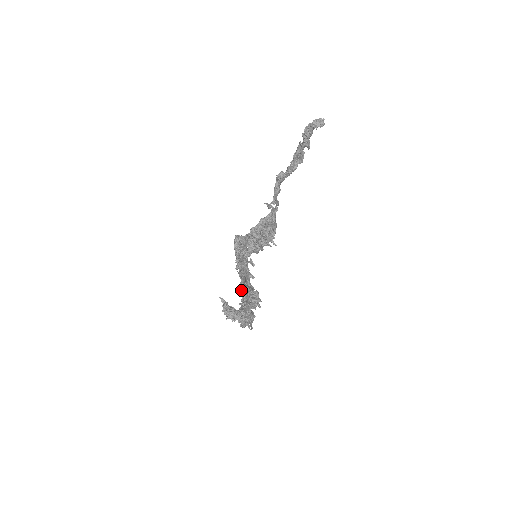
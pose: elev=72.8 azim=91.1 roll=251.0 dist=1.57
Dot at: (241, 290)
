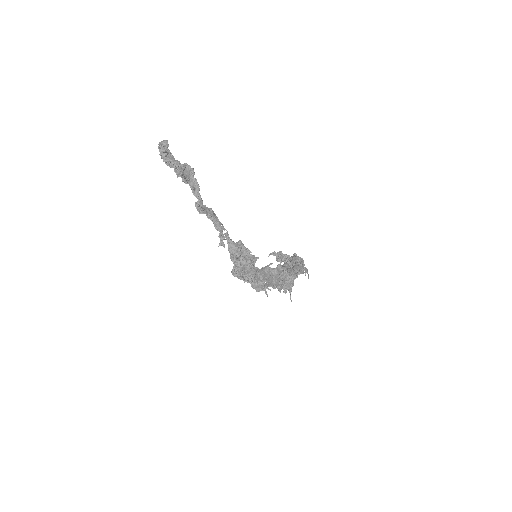
Dot at: occluded
